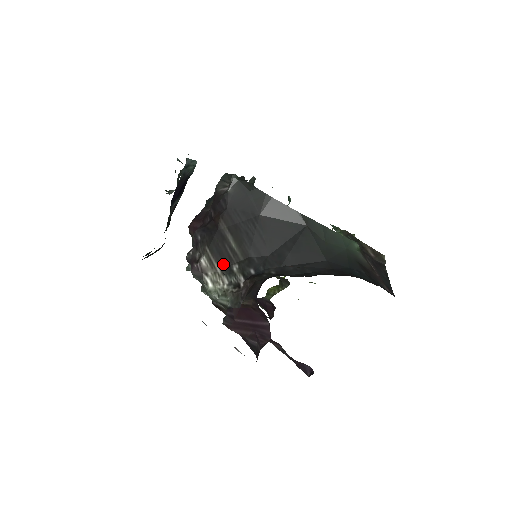
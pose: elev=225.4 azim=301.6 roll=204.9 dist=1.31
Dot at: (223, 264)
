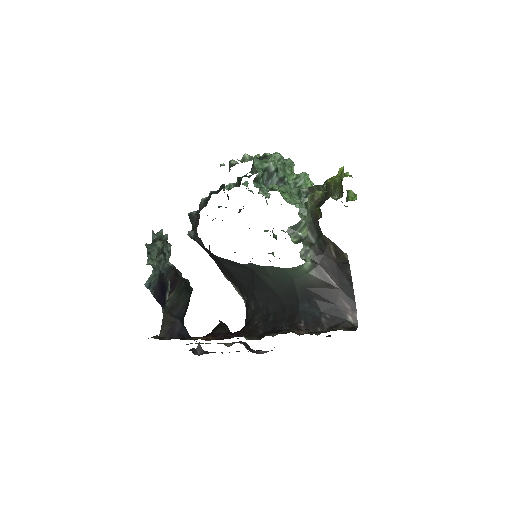
Dot at: (233, 283)
